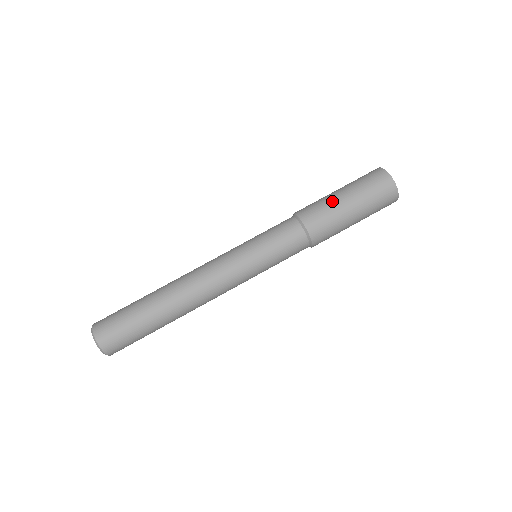
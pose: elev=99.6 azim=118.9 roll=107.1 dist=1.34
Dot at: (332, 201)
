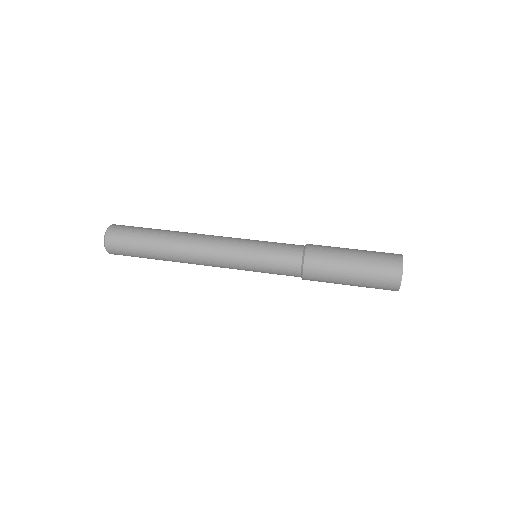
Dot at: occluded
